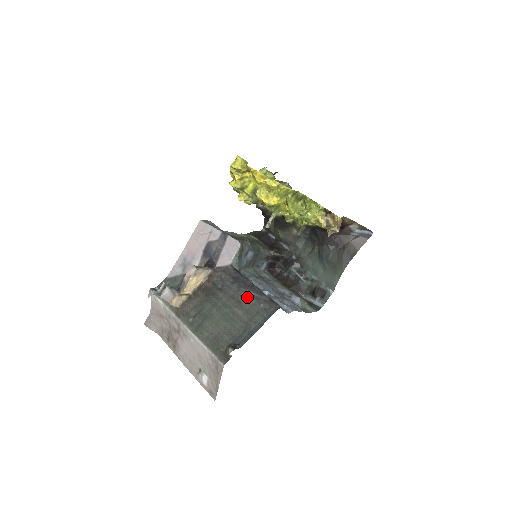
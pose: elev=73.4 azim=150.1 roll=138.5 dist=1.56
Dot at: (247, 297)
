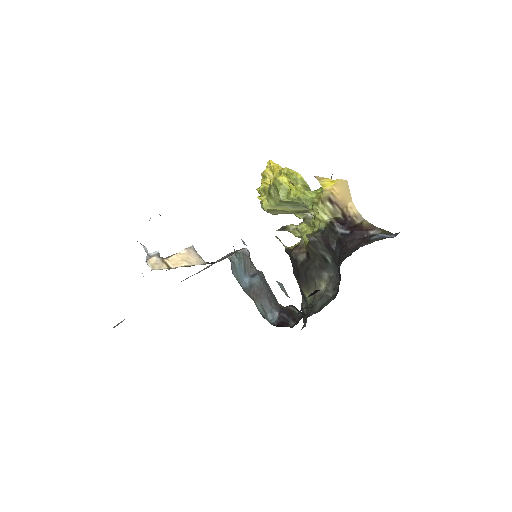
Dot at: occluded
